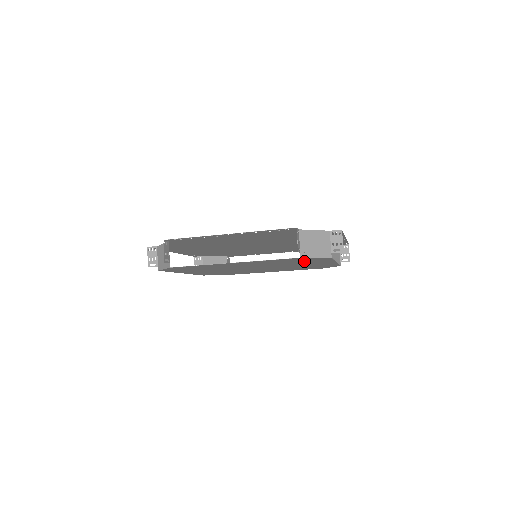
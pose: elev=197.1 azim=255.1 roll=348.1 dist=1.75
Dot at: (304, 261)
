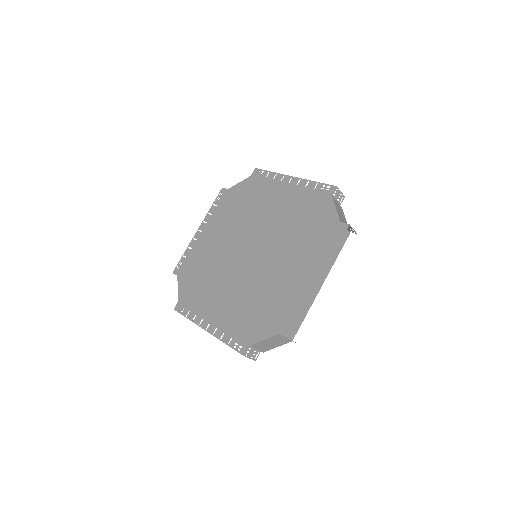
Dot at: occluded
